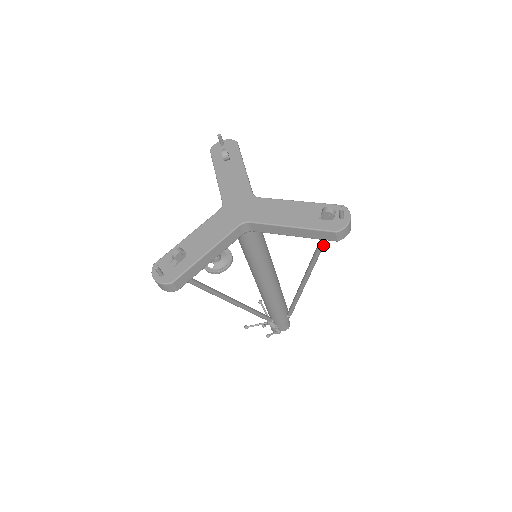
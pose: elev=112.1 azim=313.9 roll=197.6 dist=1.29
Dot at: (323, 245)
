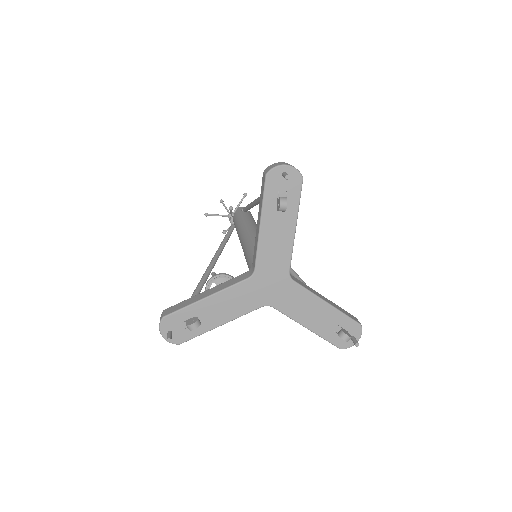
Dot at: occluded
